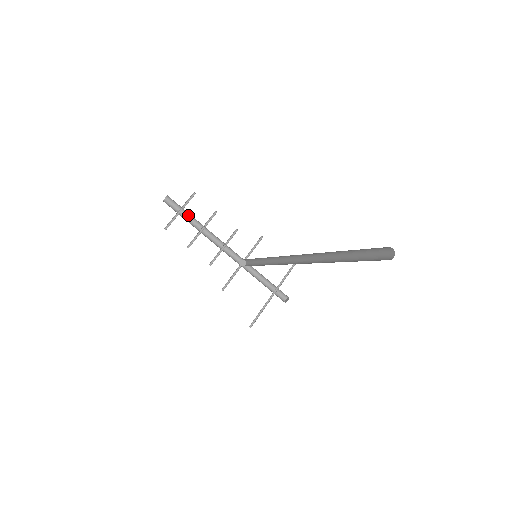
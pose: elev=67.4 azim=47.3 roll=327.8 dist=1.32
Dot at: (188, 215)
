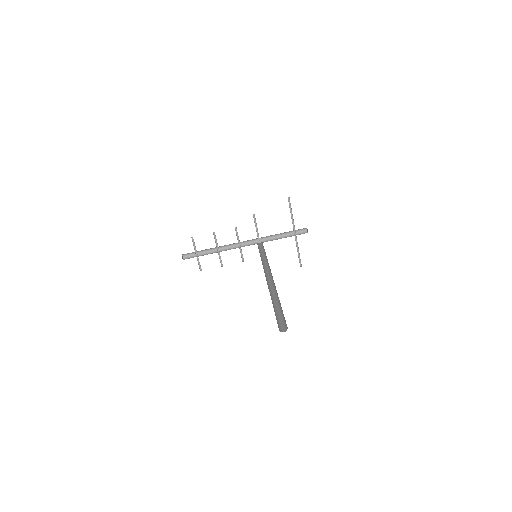
Dot at: (203, 250)
